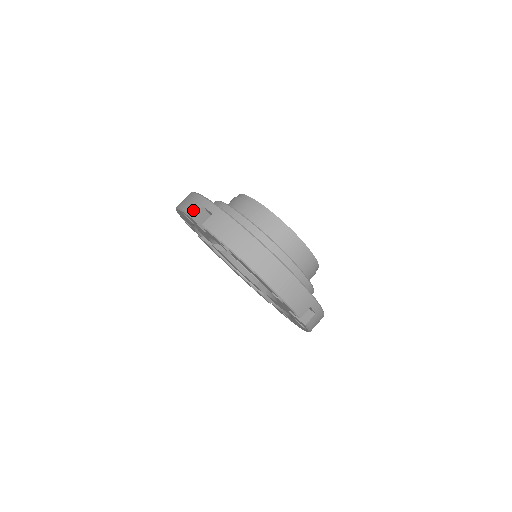
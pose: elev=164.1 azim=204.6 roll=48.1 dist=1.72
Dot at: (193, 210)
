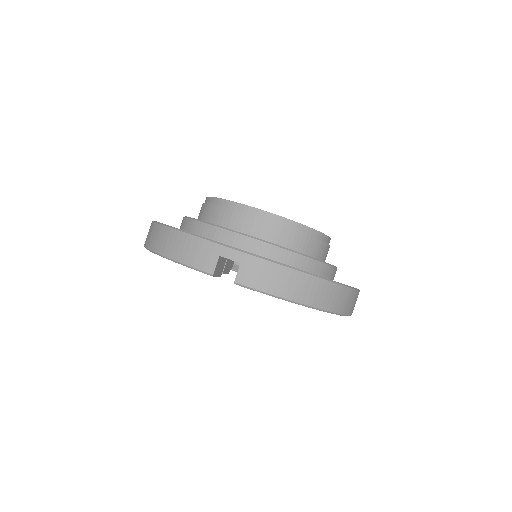
Dot at: (206, 264)
